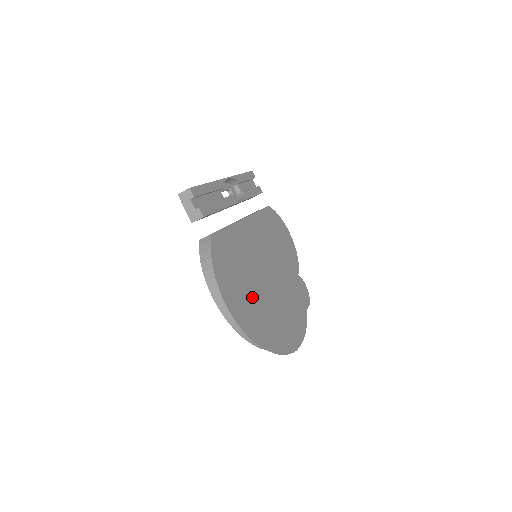
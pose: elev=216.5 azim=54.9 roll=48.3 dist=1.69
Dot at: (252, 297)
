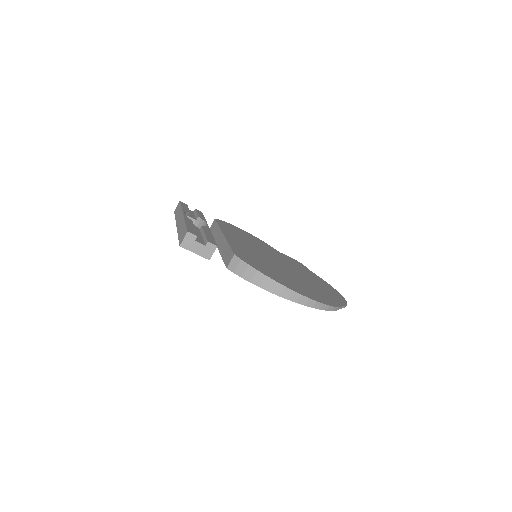
Dot at: (295, 281)
